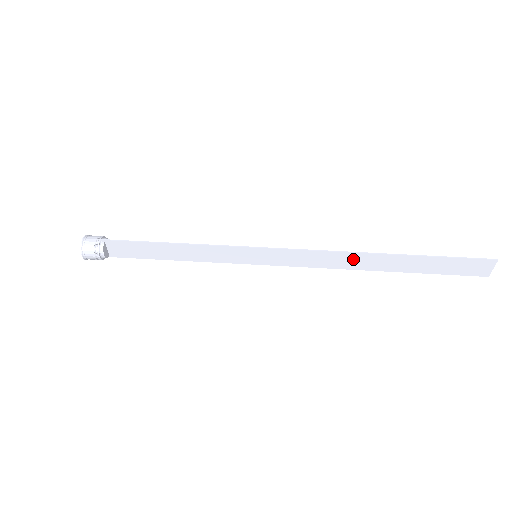
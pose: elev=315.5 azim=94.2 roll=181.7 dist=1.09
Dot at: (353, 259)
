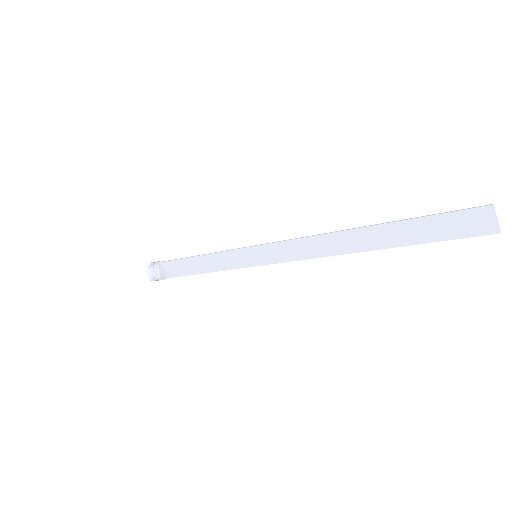
Dot at: (334, 241)
